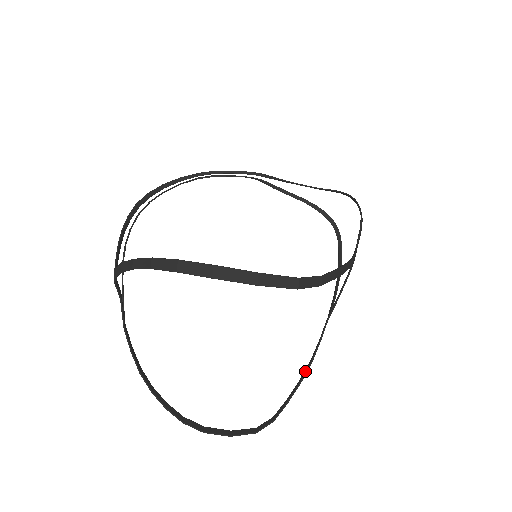
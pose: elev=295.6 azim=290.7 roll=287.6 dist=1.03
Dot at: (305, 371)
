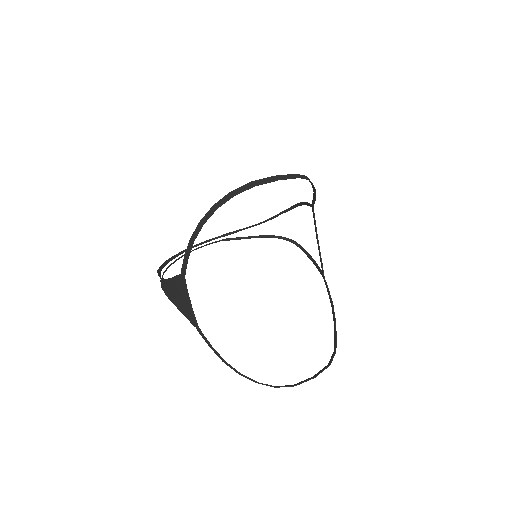
Dot at: (333, 312)
